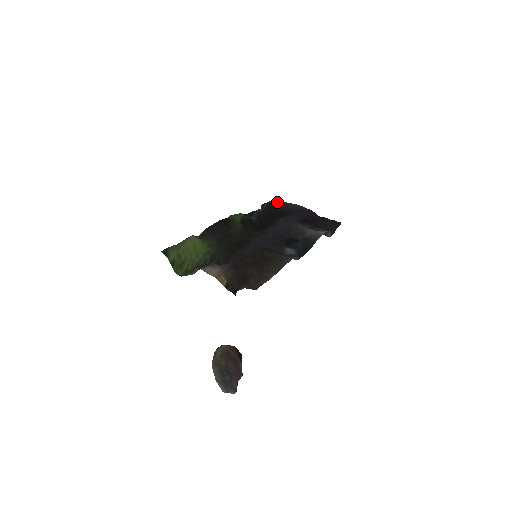
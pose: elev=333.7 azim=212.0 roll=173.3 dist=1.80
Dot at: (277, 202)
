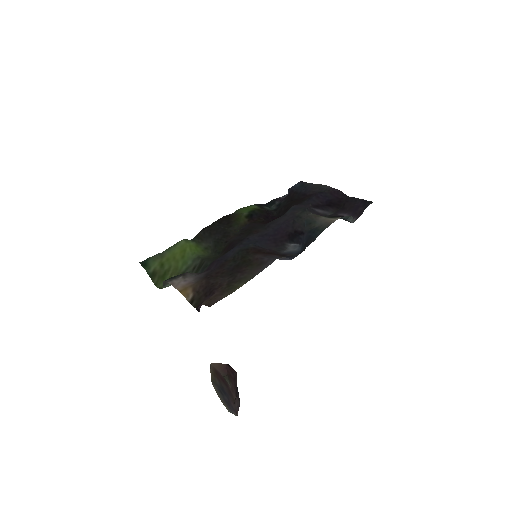
Dot at: (302, 184)
